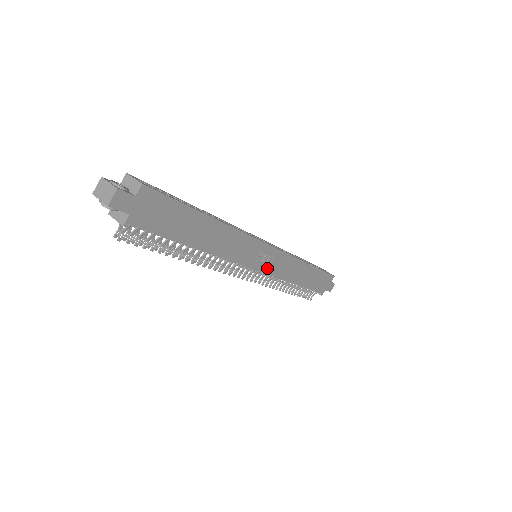
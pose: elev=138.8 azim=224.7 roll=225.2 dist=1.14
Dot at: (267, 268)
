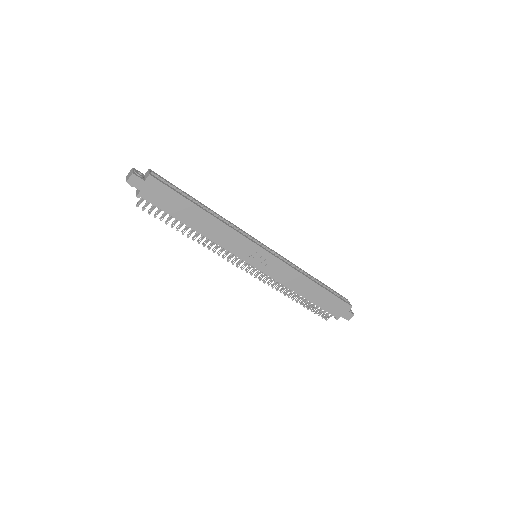
Dot at: (263, 268)
